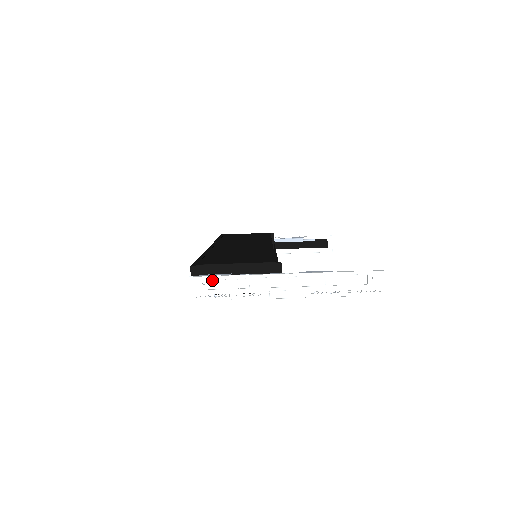
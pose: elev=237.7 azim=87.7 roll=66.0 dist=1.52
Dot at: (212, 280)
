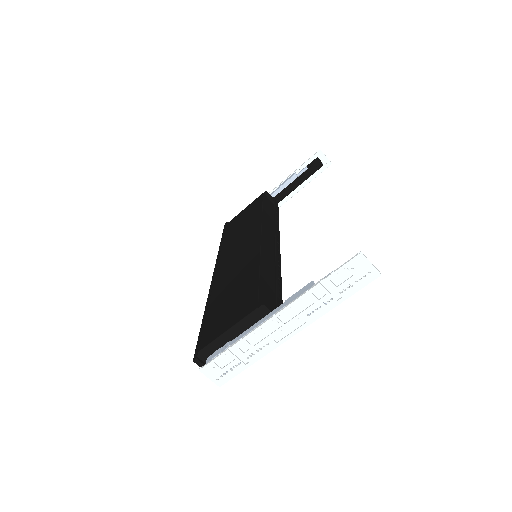
Dot at: (218, 360)
